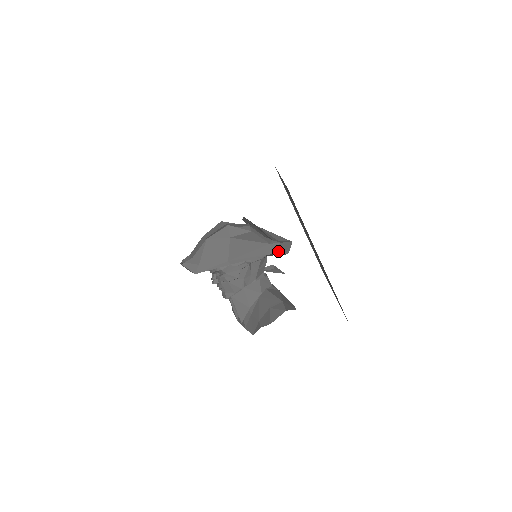
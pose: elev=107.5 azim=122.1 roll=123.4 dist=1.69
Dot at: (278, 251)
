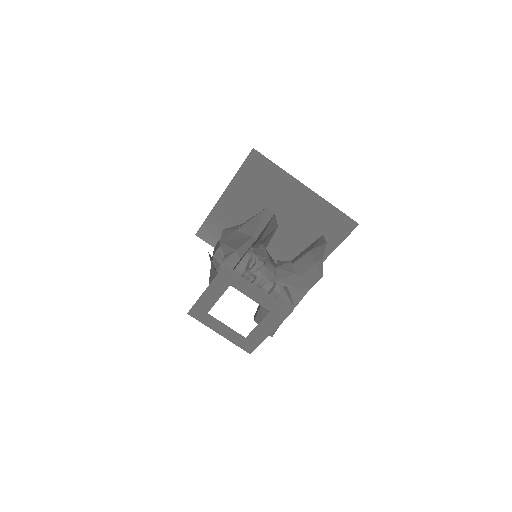
Dot at: occluded
